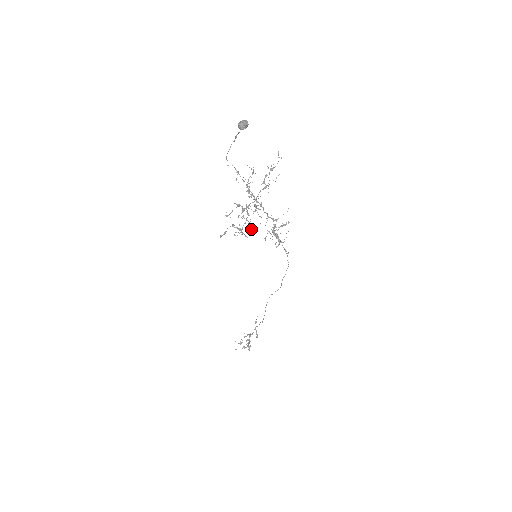
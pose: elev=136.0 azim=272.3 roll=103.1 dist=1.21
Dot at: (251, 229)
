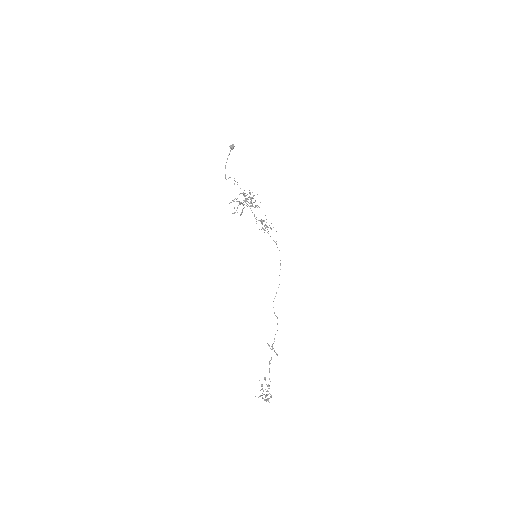
Dot at: occluded
